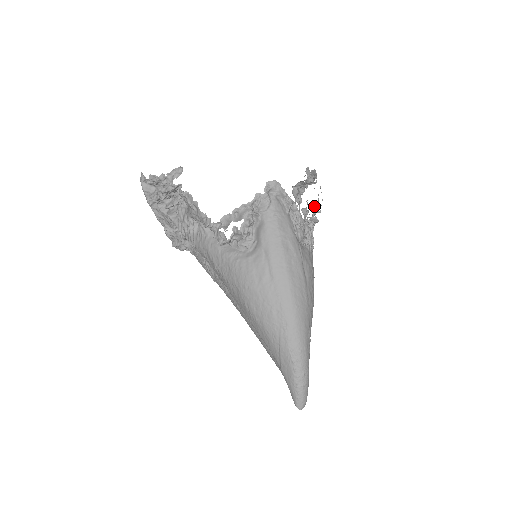
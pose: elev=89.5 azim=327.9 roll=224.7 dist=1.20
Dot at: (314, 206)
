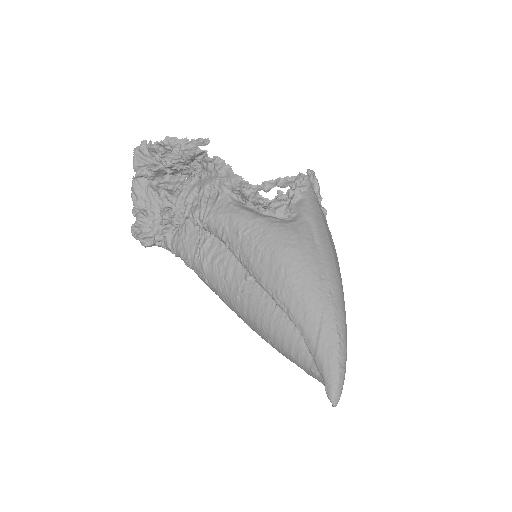
Dot at: occluded
